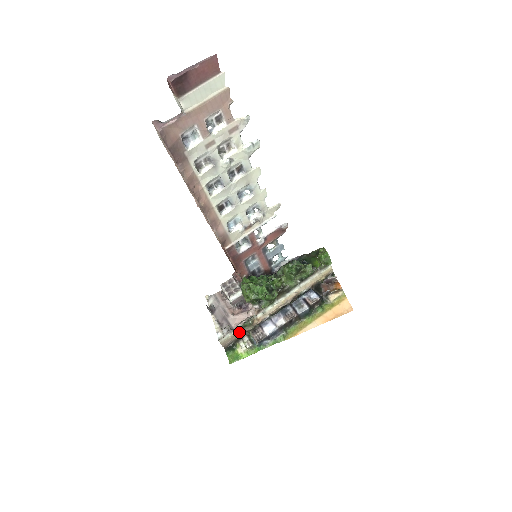
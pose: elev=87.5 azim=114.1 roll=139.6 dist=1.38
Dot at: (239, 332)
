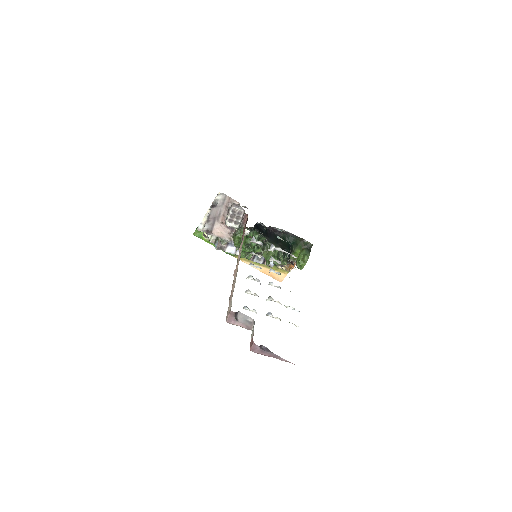
Dot at: occluded
